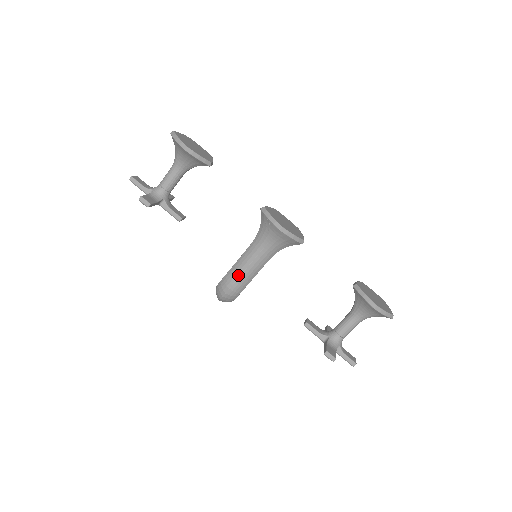
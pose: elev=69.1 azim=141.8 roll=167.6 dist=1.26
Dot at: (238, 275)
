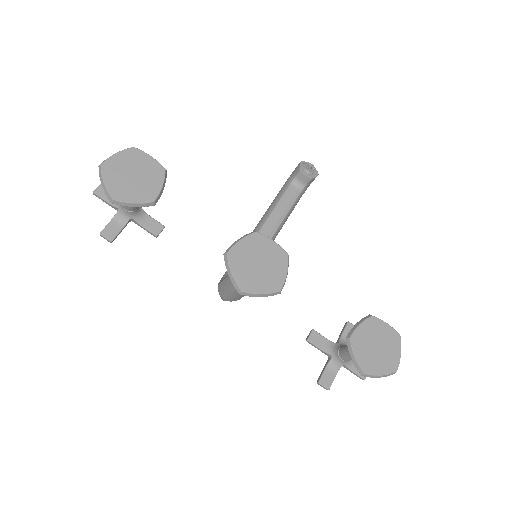
Dot at: (226, 295)
